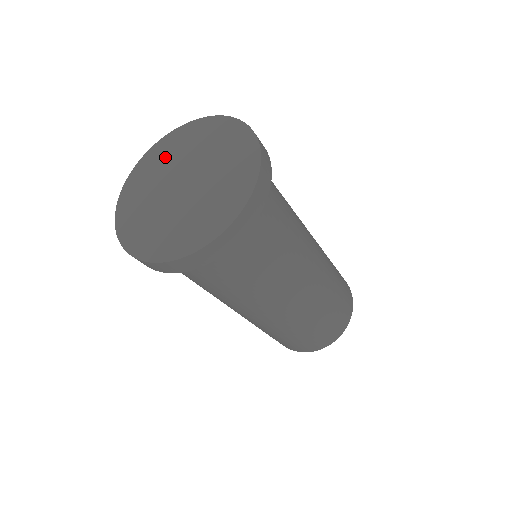
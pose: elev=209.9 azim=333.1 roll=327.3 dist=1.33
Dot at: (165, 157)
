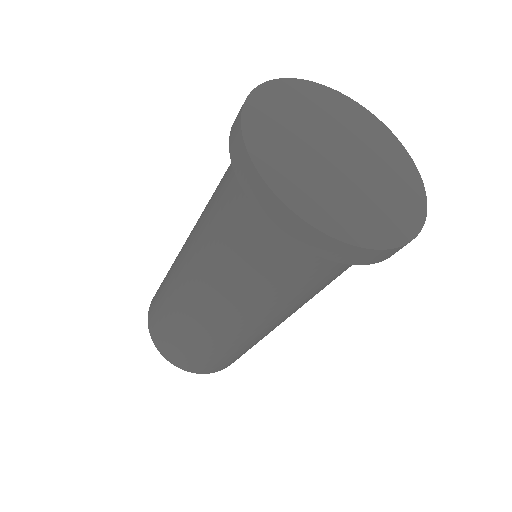
Dot at: (350, 119)
